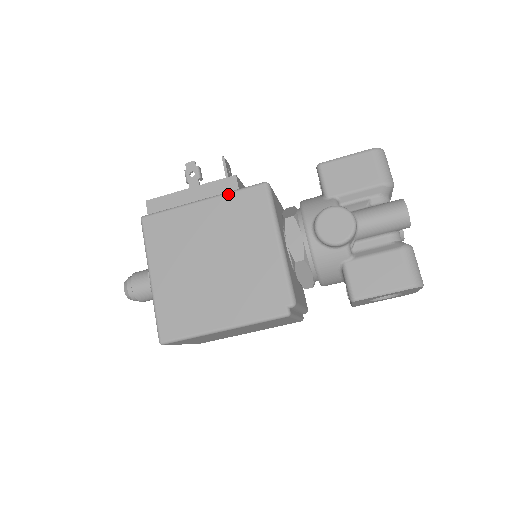
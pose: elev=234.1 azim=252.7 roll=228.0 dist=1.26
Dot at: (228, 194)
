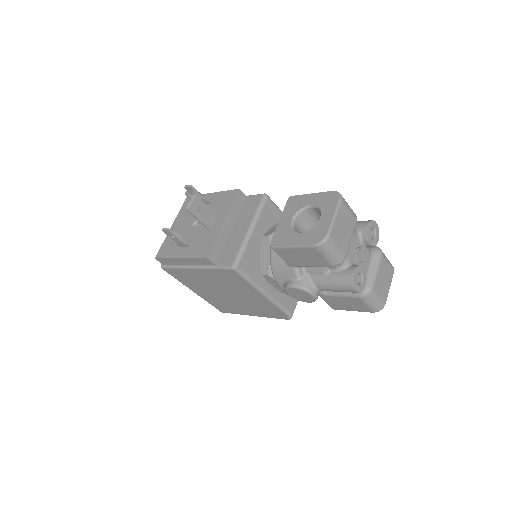
Dot at: (210, 270)
